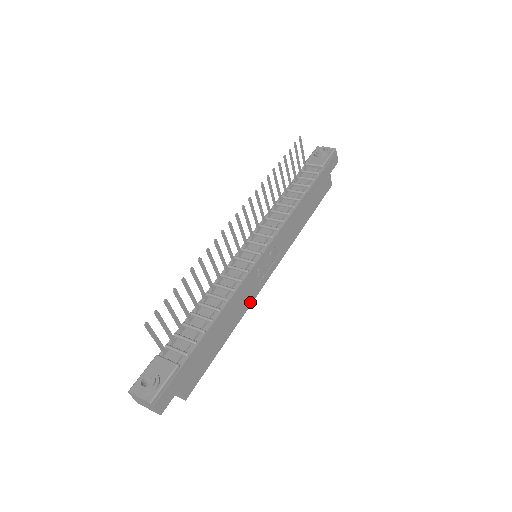
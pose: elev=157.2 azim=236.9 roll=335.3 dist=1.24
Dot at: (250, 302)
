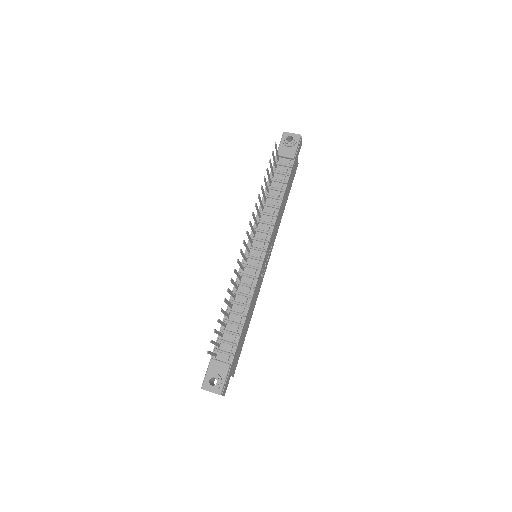
Dot at: (258, 293)
